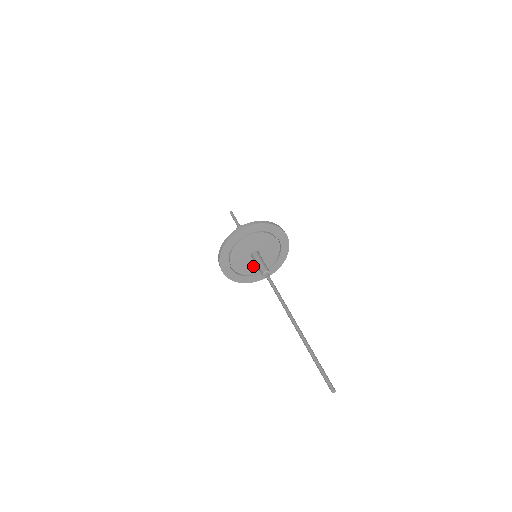
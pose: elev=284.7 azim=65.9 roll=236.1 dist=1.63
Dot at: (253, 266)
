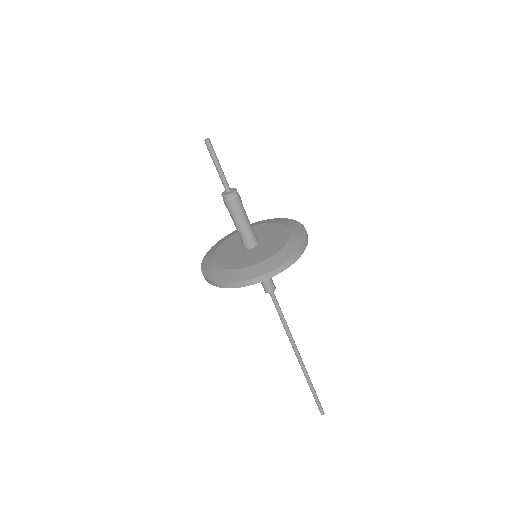
Dot at: occluded
